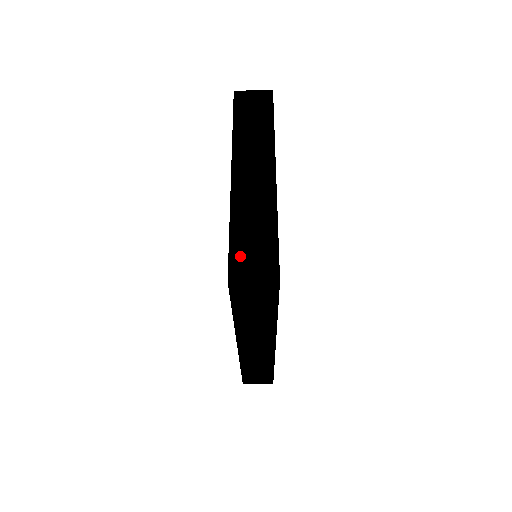
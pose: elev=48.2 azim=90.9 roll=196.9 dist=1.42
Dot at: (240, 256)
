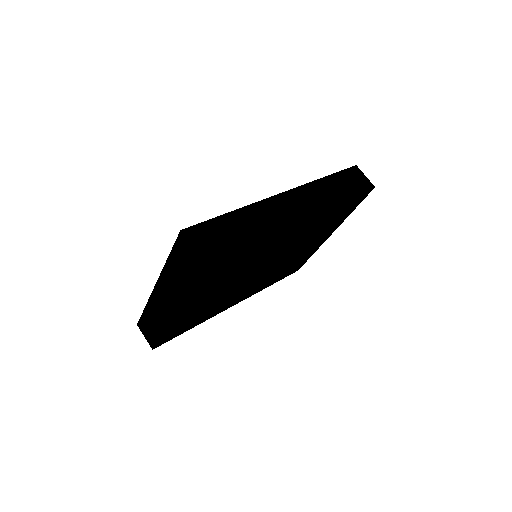
Dot at: occluded
